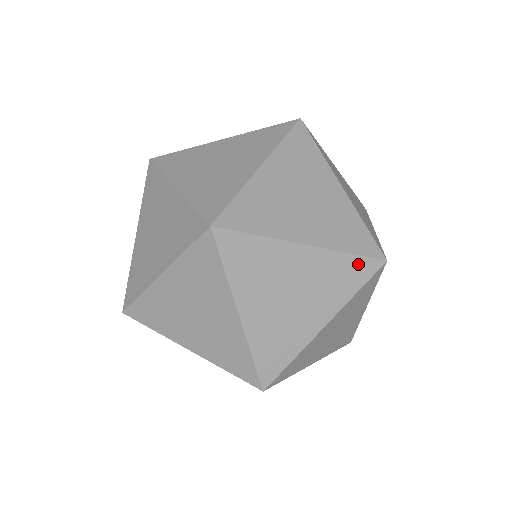
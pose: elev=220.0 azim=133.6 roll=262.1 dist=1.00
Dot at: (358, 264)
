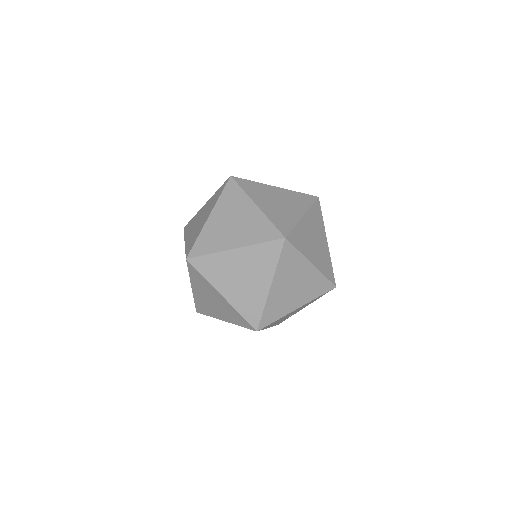
Dot at: (269, 247)
